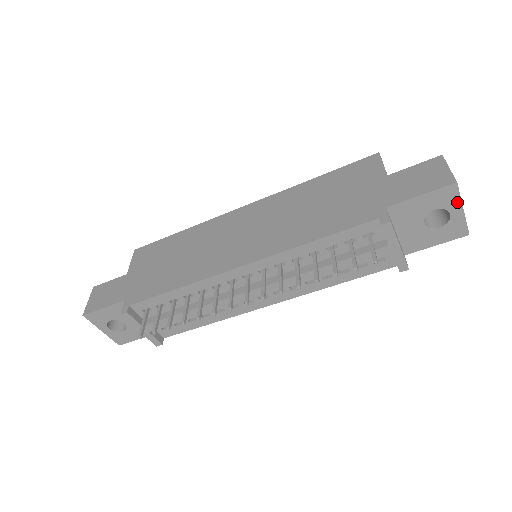
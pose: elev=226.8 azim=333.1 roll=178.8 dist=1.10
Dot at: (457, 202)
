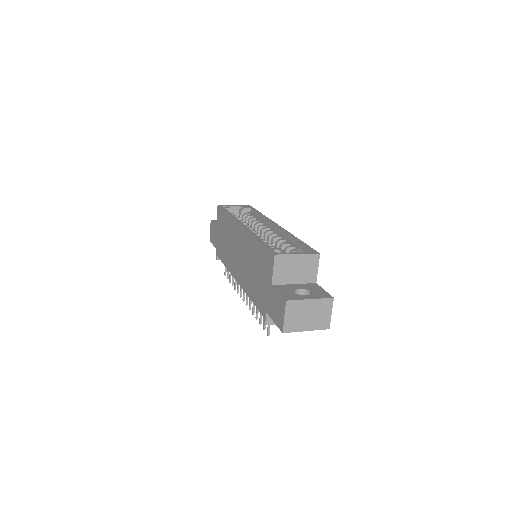
Dot at: (297, 330)
